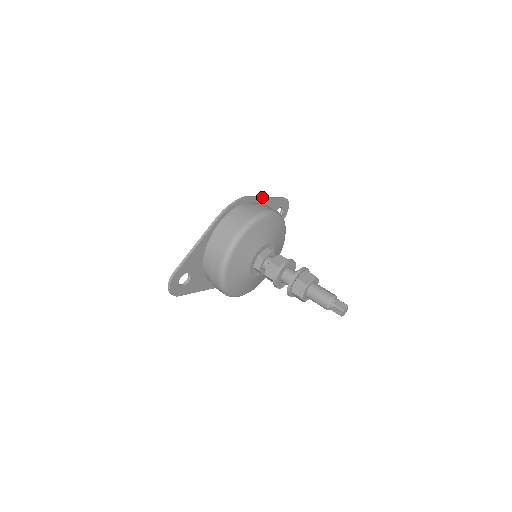
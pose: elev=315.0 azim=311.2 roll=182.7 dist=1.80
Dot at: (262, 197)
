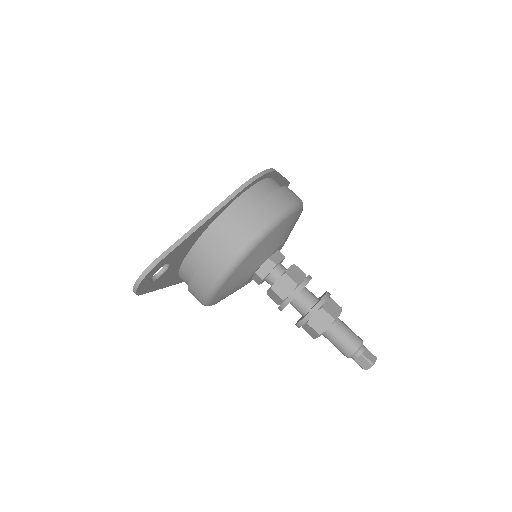
Dot at: occluded
